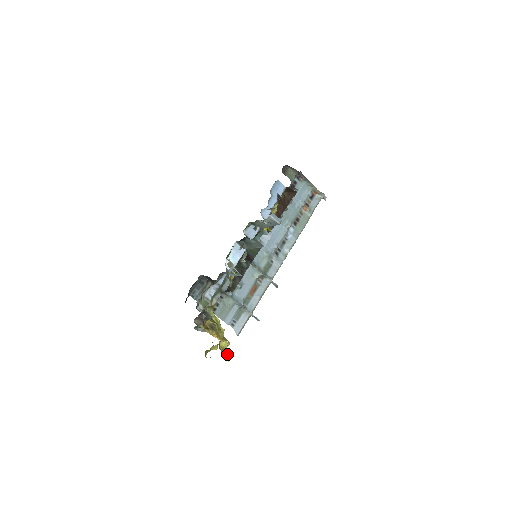
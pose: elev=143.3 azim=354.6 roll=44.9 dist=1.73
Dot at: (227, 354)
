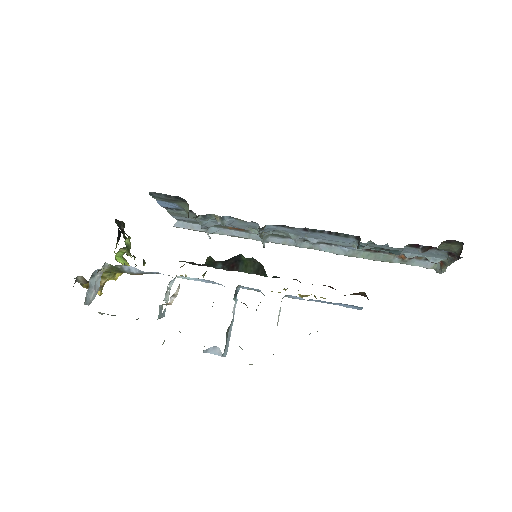
Dot at: occluded
